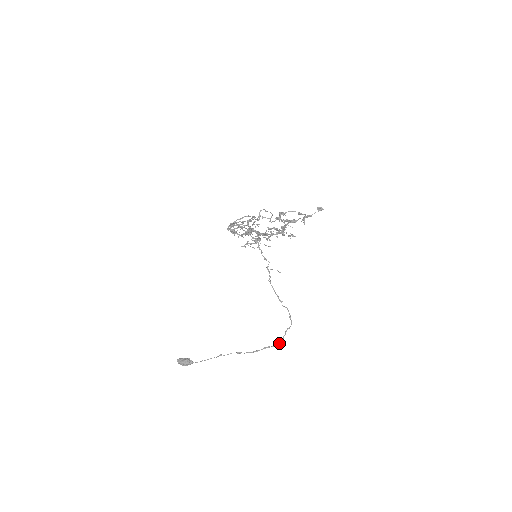
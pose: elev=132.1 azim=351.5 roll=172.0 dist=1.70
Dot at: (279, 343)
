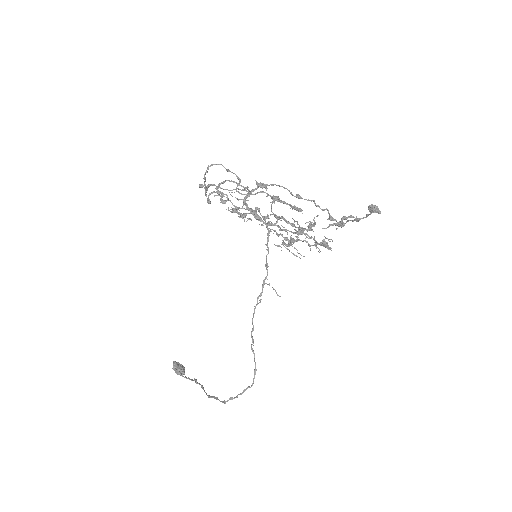
Dot at: (227, 400)
